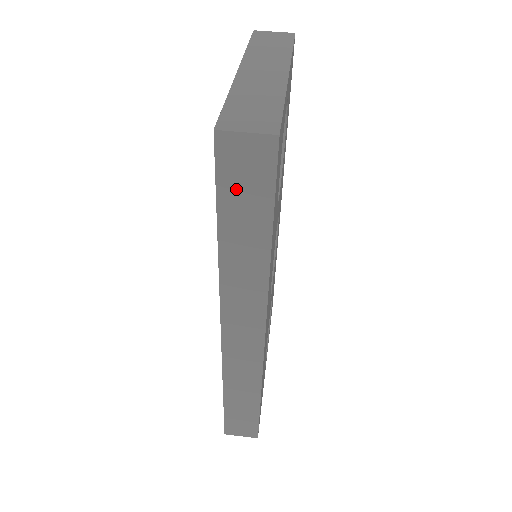
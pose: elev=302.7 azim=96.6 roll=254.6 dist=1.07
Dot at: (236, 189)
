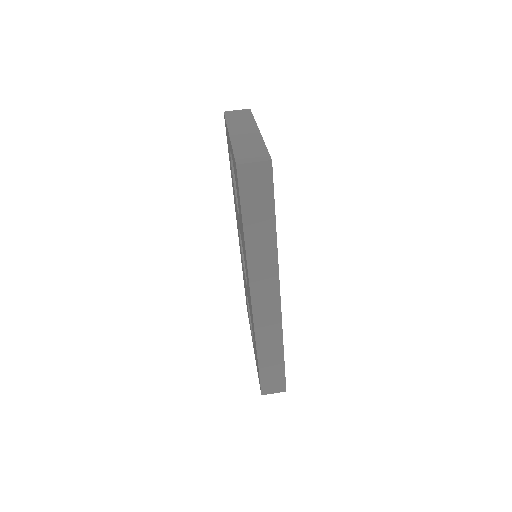
Dot at: (252, 197)
